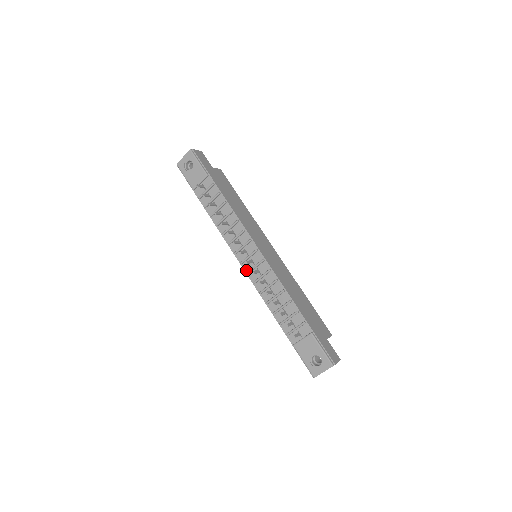
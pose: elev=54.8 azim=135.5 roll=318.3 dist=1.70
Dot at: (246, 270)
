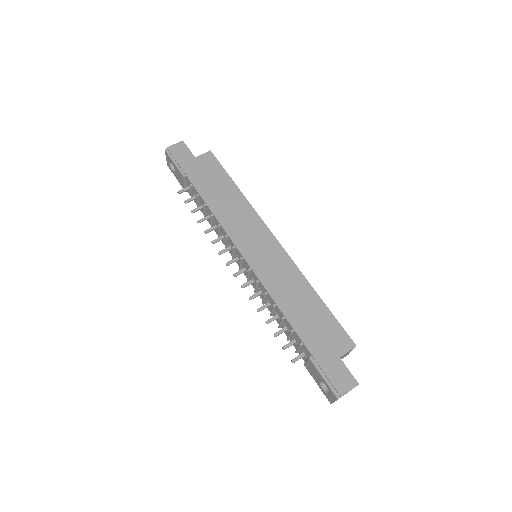
Dot at: occluded
